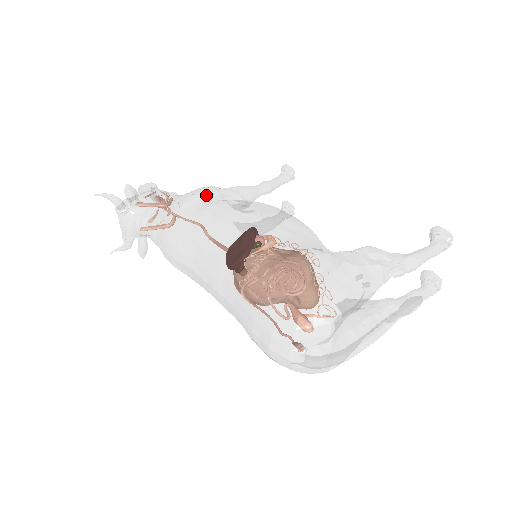
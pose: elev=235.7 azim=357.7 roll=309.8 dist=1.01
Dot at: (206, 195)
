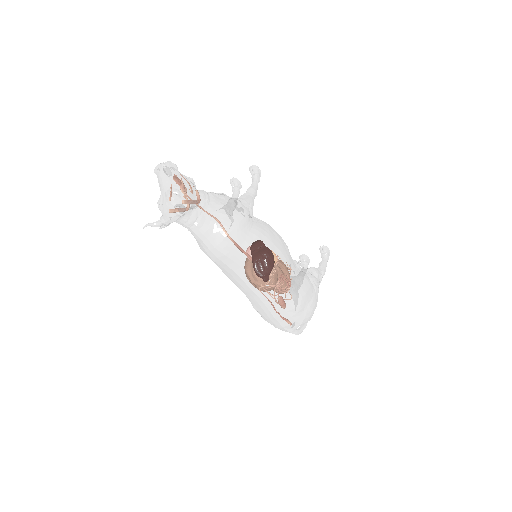
Dot at: (248, 221)
